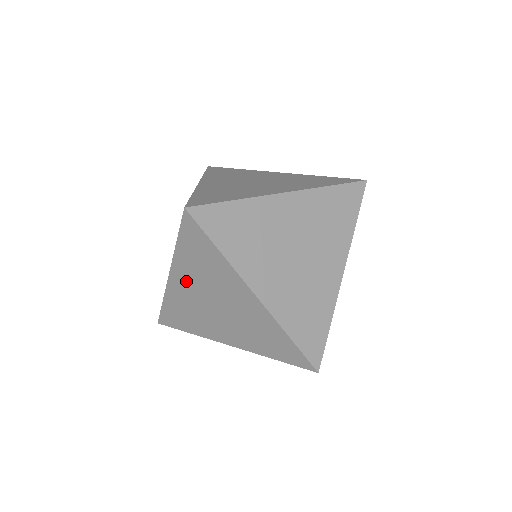
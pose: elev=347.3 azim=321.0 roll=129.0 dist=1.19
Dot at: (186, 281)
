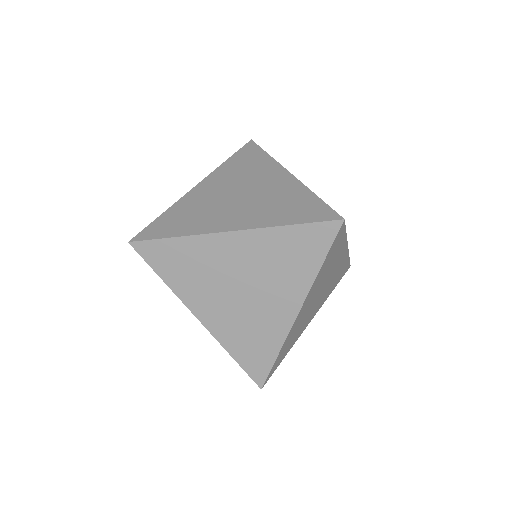
Dot at: occluded
